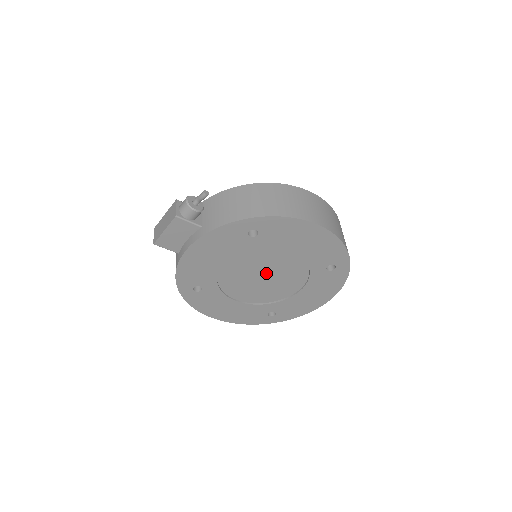
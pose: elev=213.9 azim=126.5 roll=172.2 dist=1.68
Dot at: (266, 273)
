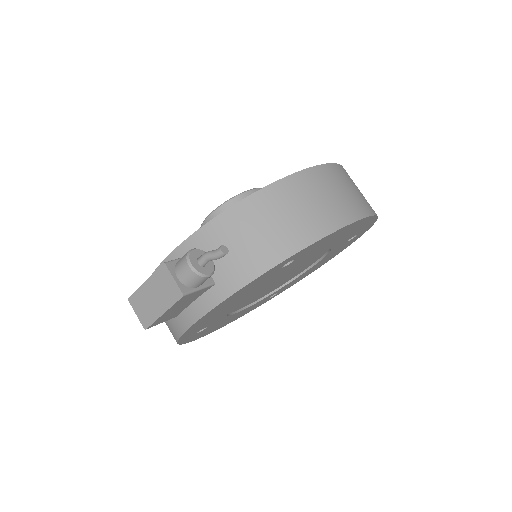
Dot at: (282, 277)
